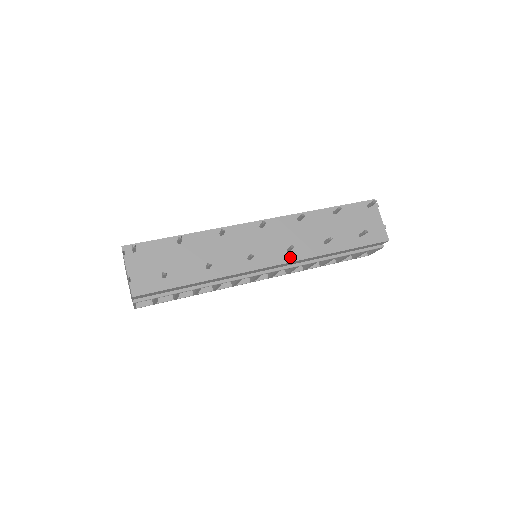
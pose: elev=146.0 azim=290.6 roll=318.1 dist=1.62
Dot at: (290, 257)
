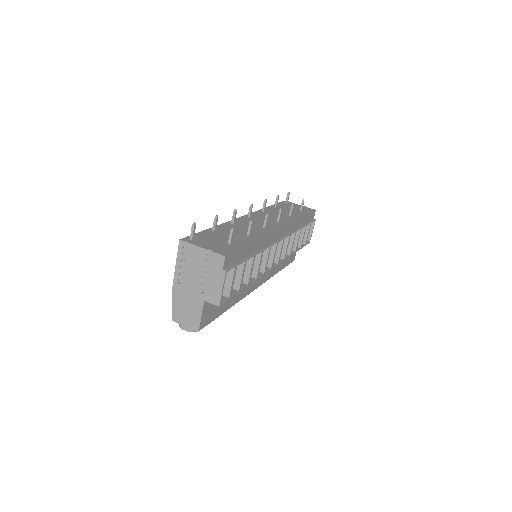
Dot at: (283, 223)
